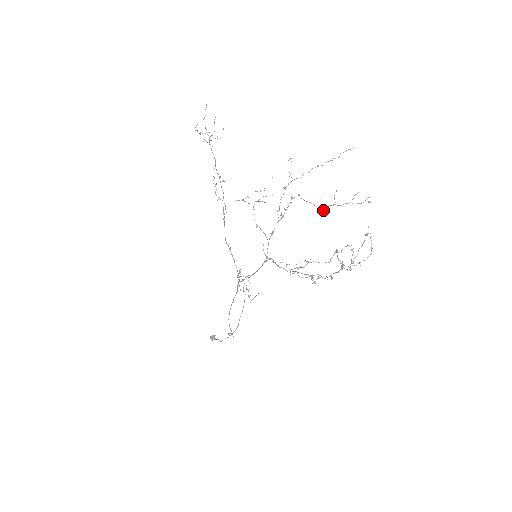
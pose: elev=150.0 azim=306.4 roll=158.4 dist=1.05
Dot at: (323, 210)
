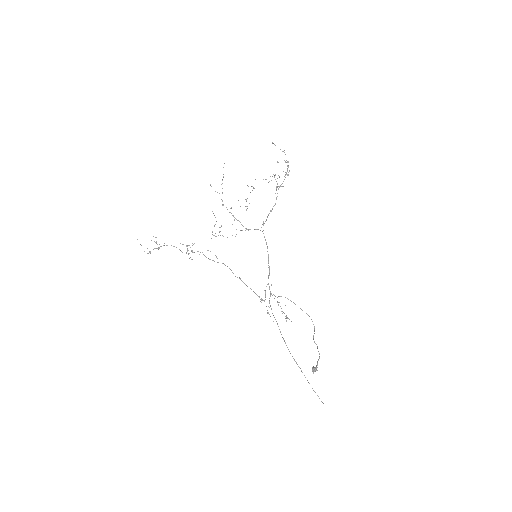
Dot at: (247, 206)
